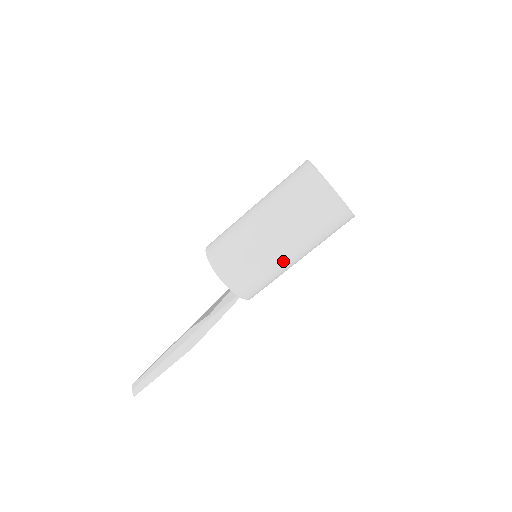
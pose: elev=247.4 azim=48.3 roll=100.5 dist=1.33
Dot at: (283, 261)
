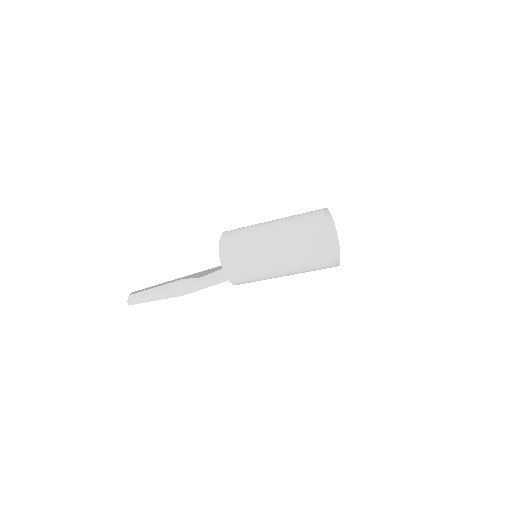
Dot at: (273, 275)
